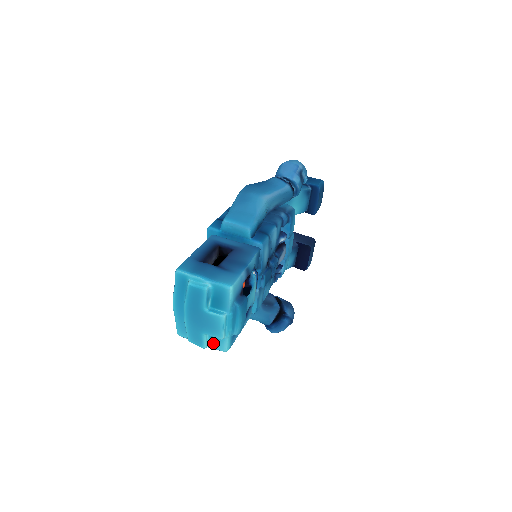
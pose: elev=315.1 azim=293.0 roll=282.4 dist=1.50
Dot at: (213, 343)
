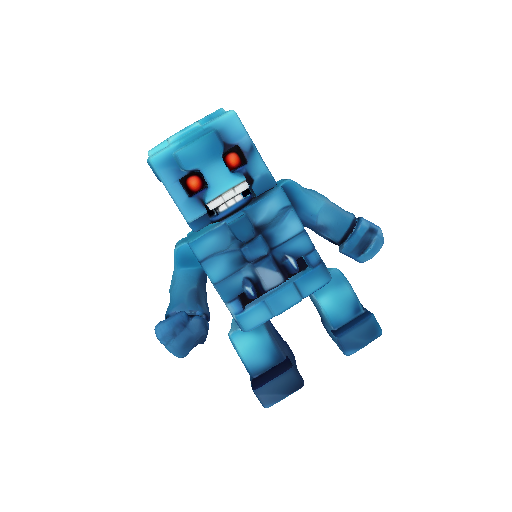
Dot at: occluded
